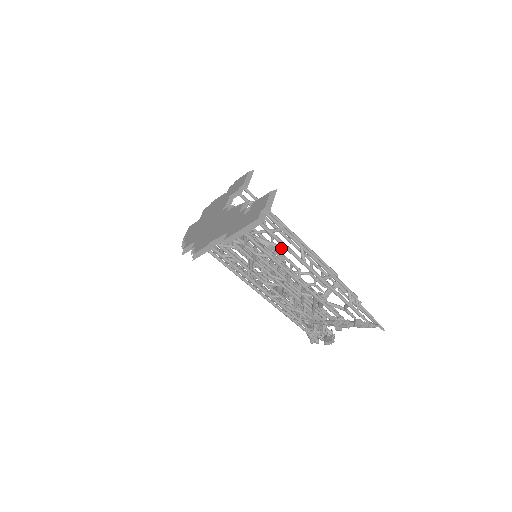
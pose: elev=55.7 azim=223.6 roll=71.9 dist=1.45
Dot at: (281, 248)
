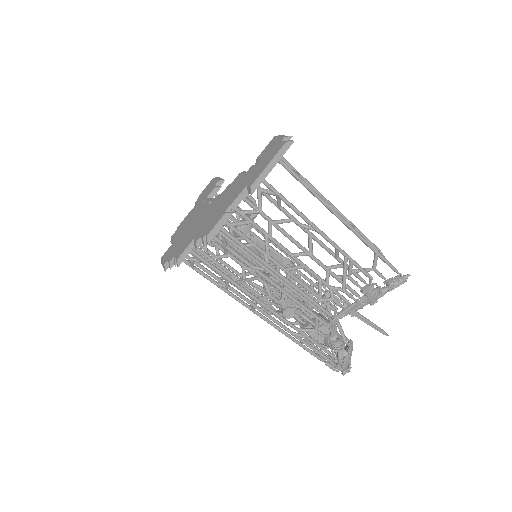
Dot at: occluded
